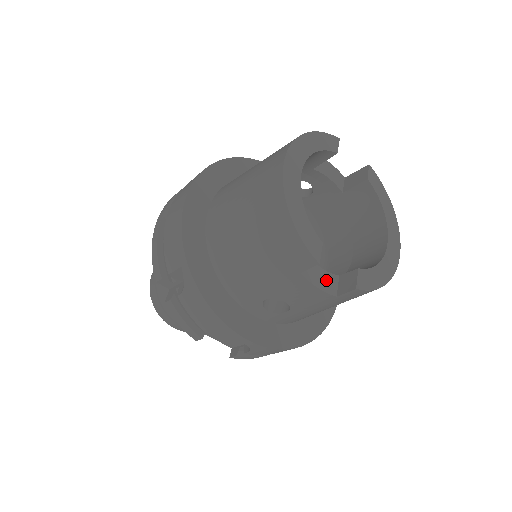
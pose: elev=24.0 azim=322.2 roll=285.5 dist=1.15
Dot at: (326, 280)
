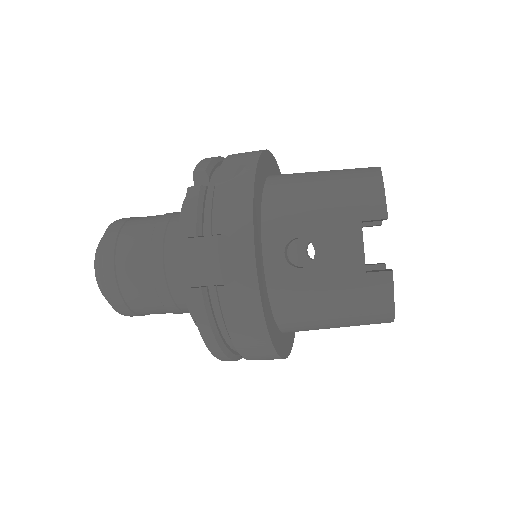
Dot at: occluded
